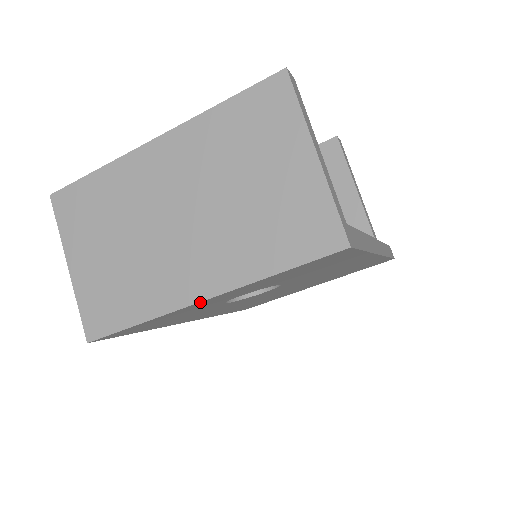
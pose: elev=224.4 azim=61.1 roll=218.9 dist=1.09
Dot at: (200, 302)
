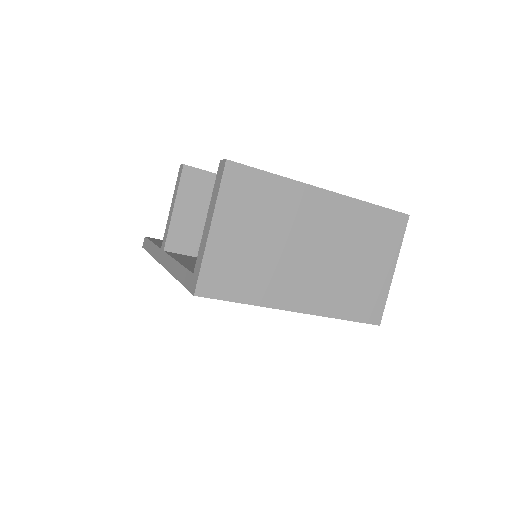
Dot at: (292, 311)
